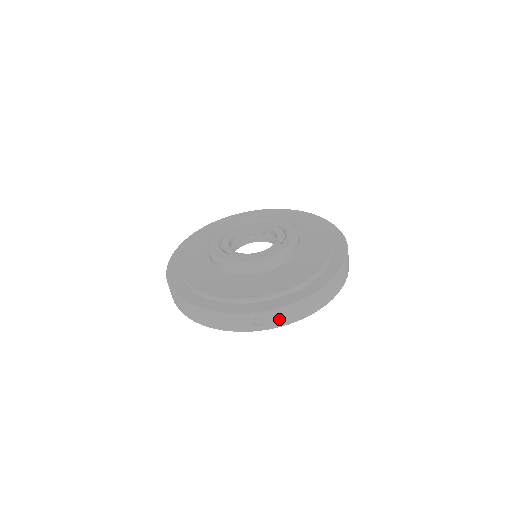
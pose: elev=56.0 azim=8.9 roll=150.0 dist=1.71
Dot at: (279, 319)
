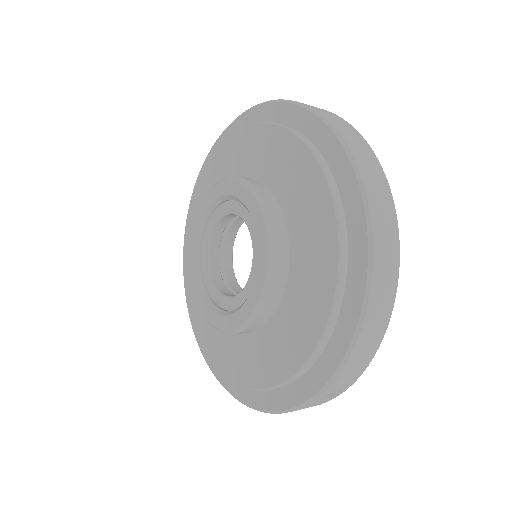
Dot at: (351, 375)
